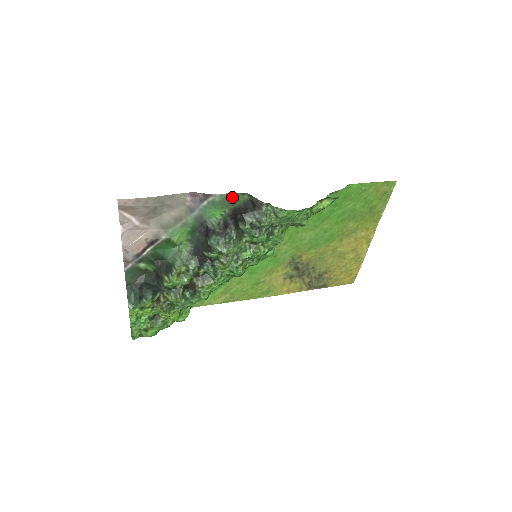
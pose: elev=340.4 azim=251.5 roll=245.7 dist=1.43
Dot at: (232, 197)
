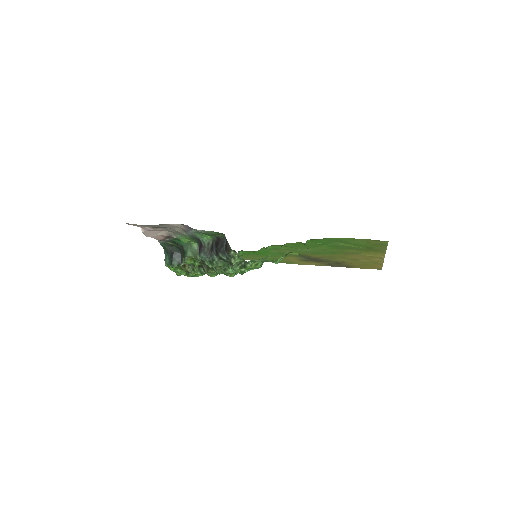
Dot at: (213, 232)
